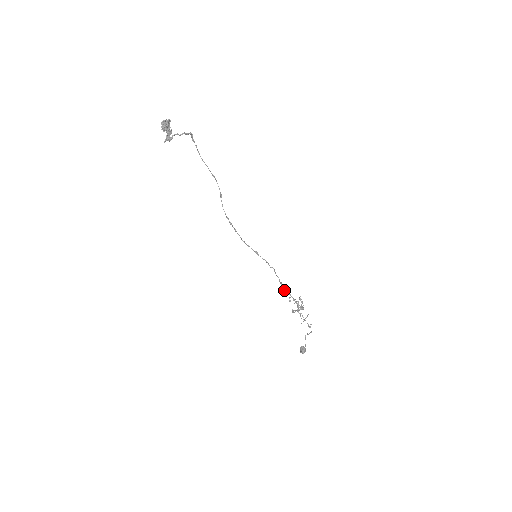
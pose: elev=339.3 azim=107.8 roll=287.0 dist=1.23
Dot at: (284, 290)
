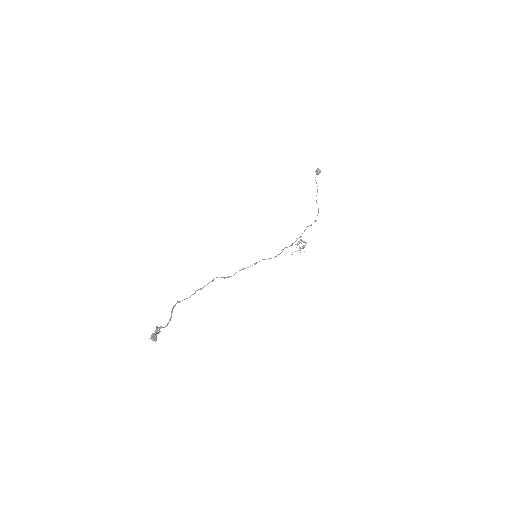
Dot at: occluded
